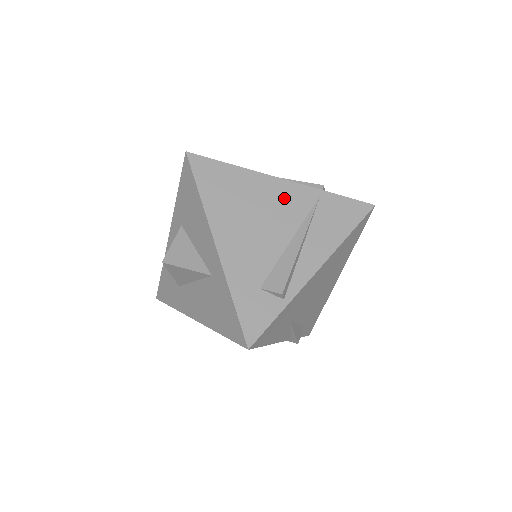
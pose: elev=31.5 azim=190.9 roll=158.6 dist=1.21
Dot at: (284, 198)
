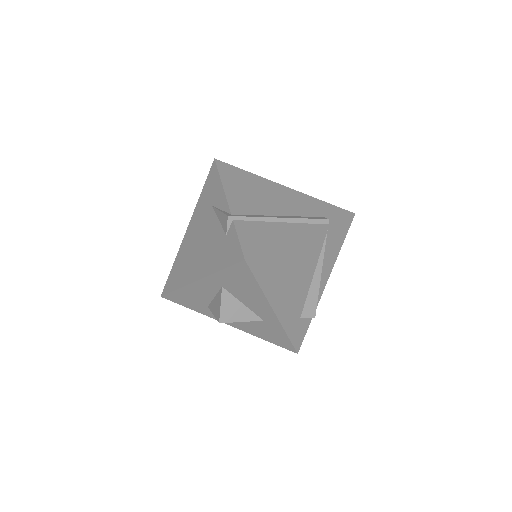
Dot at: (308, 249)
